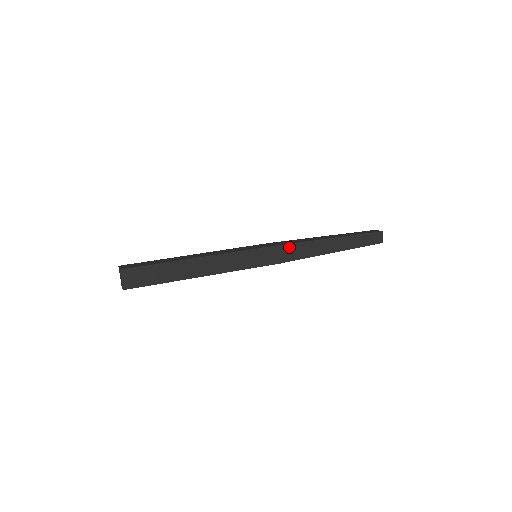
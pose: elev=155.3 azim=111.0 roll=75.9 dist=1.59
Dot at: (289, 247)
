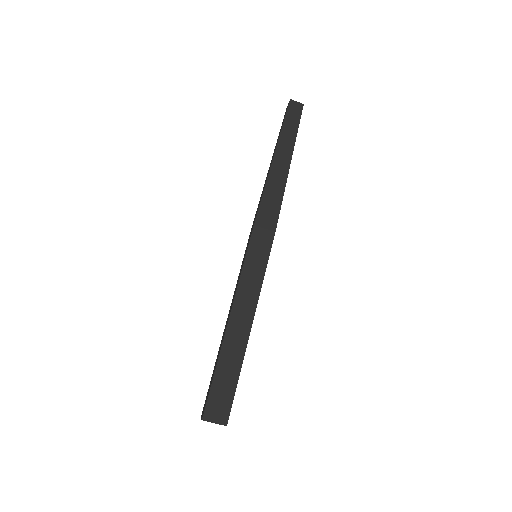
Dot at: (277, 221)
